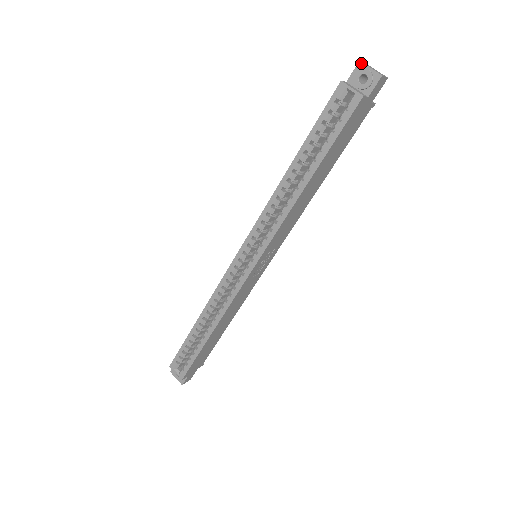
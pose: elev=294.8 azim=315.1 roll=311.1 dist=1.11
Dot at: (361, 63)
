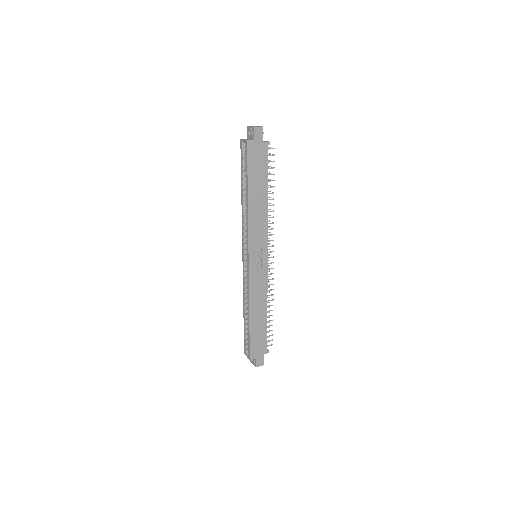
Dot at: (248, 127)
